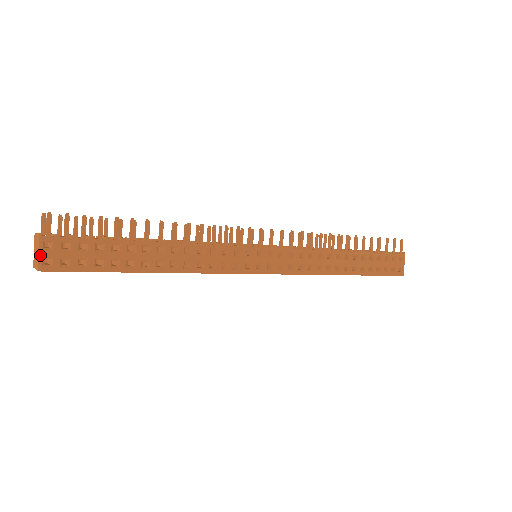
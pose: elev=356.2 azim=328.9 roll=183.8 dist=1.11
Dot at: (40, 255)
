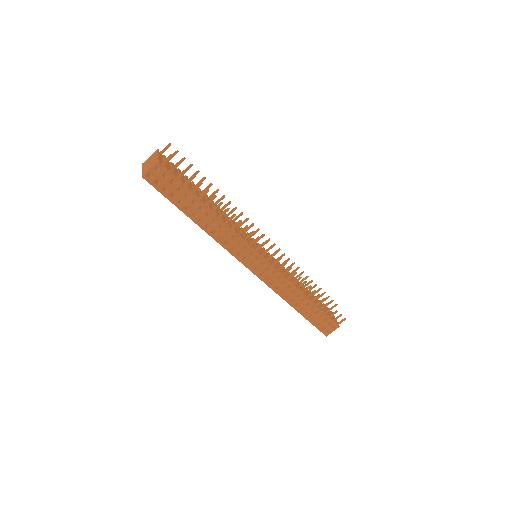
Dot at: (149, 170)
